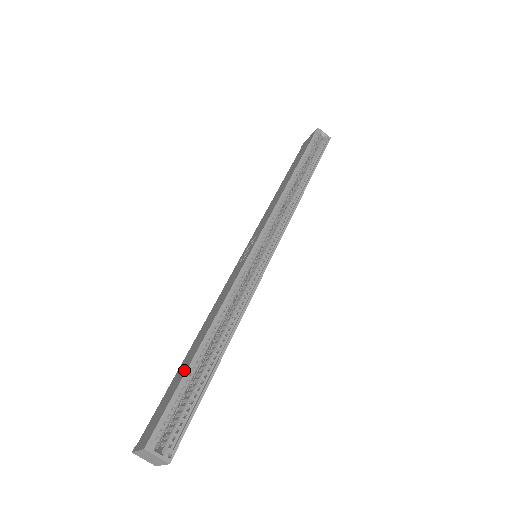
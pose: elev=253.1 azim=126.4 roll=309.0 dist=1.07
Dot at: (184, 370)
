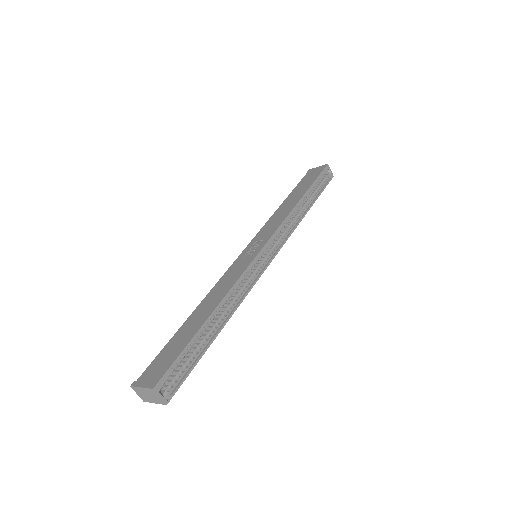
Dot at: (190, 334)
